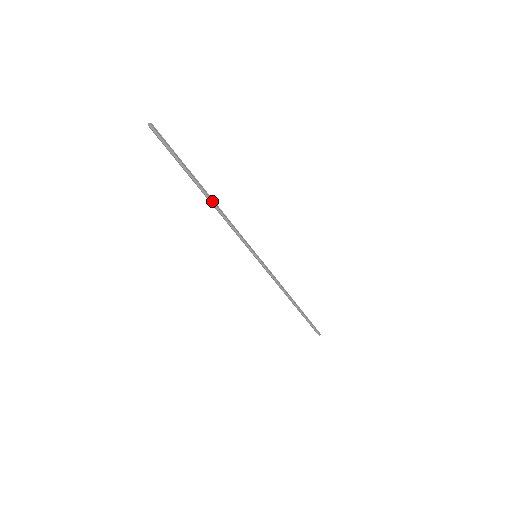
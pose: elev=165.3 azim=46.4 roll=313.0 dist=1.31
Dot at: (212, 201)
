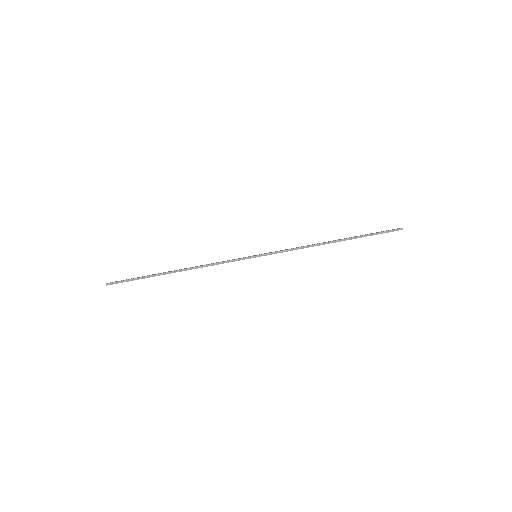
Dot at: (183, 270)
